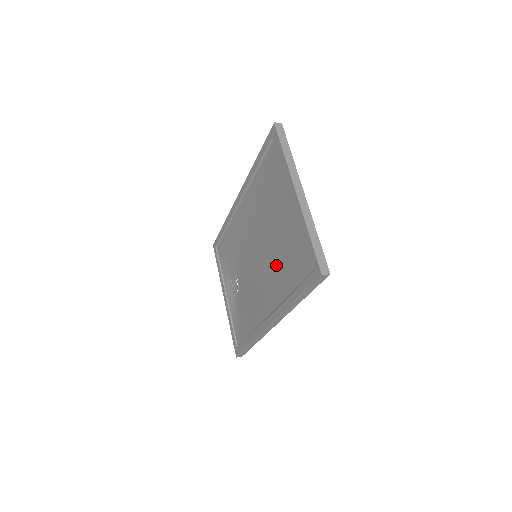
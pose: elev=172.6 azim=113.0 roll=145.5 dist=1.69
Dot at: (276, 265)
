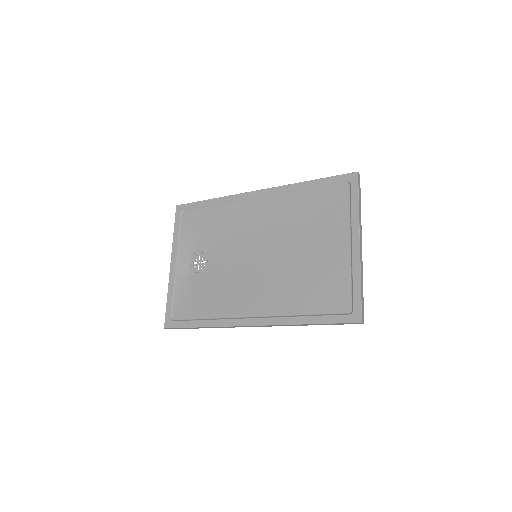
Dot at: (291, 281)
